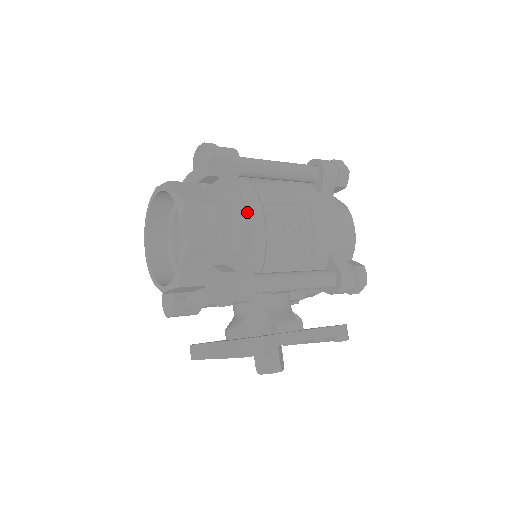
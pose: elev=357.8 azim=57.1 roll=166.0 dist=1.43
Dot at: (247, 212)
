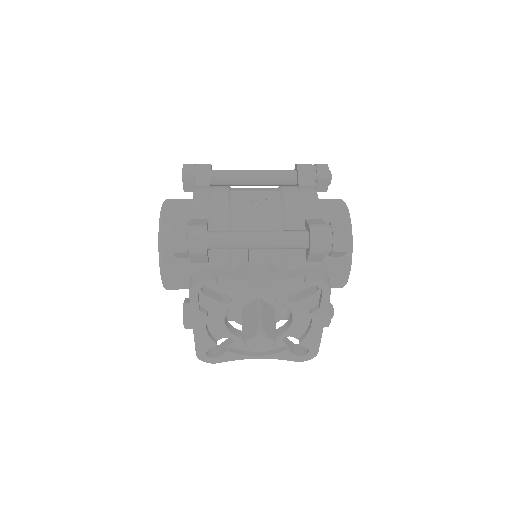
Dot at: (212, 193)
